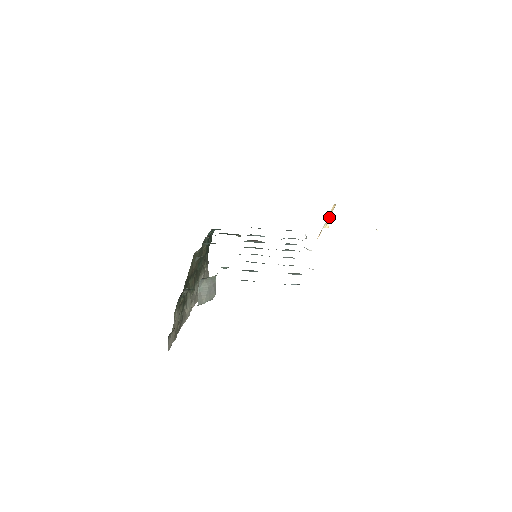
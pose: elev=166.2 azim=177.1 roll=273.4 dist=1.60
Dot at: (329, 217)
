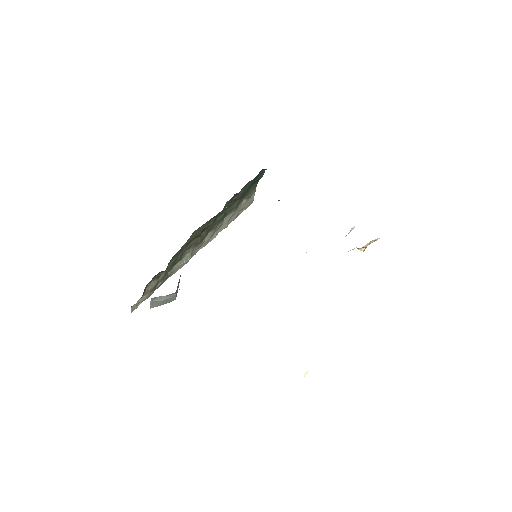
Dot at: (366, 245)
